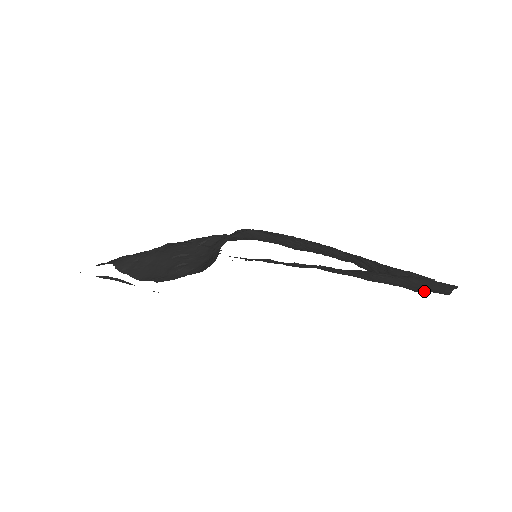
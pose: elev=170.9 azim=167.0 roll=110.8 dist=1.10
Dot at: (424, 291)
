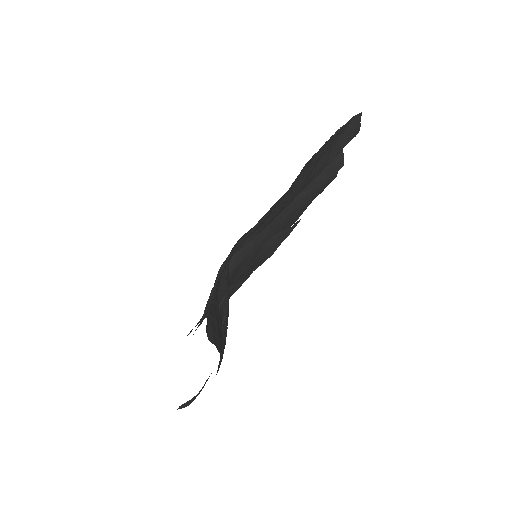
Dot at: occluded
